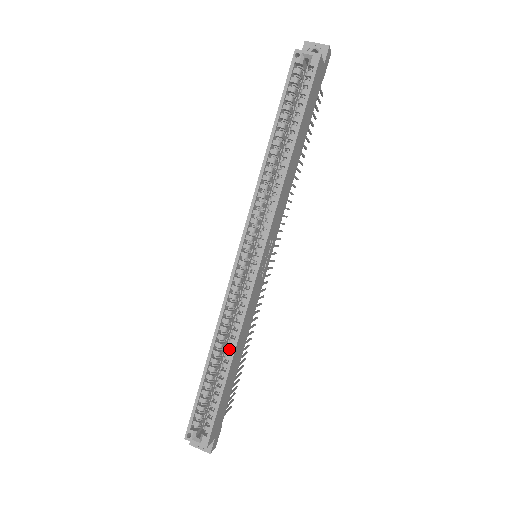
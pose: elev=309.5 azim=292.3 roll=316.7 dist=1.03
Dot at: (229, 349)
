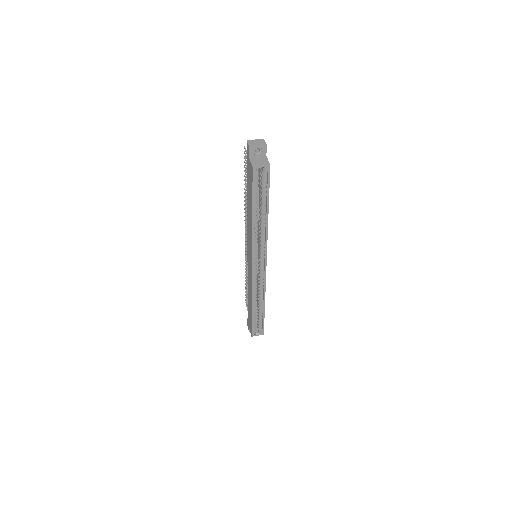
Dot at: (261, 301)
